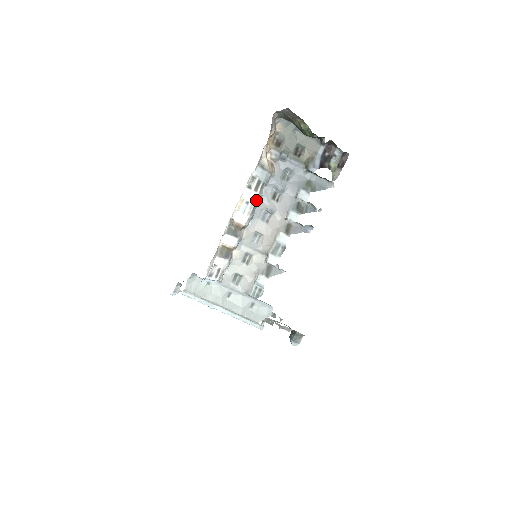
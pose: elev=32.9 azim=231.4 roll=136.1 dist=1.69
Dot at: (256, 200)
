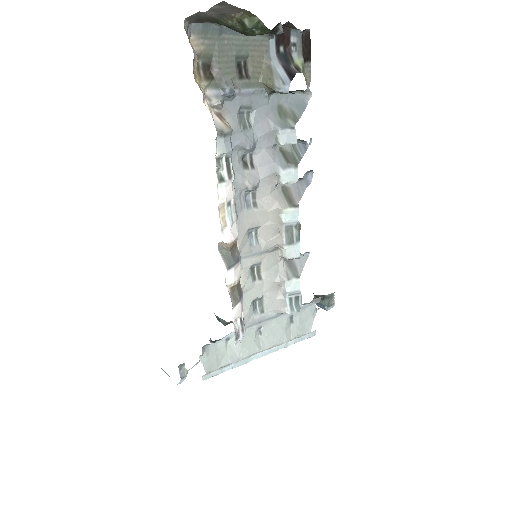
Dot at: (234, 189)
